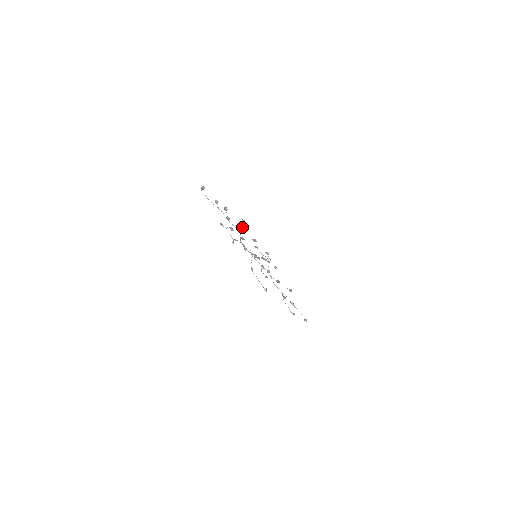
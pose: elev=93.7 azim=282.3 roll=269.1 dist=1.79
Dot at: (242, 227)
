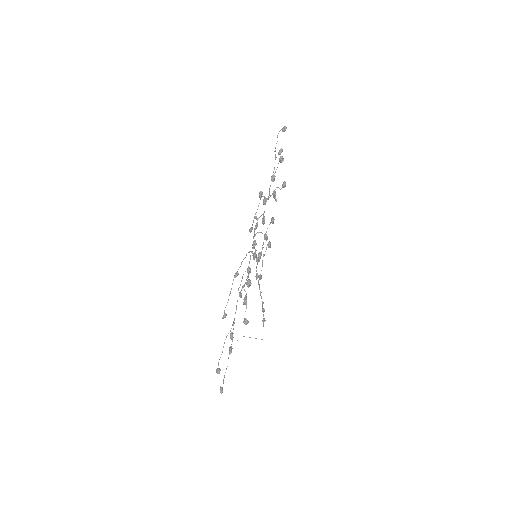
Dot at: occluded
